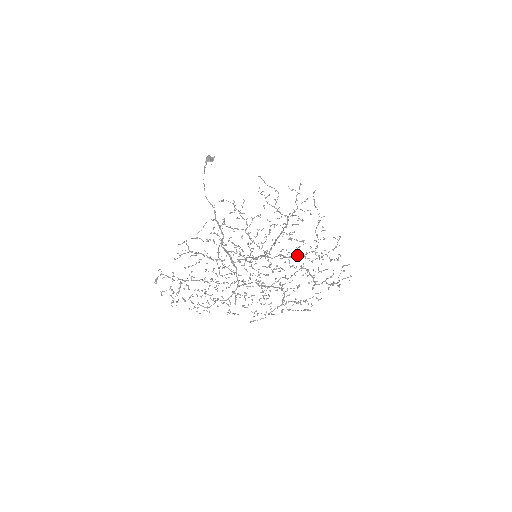
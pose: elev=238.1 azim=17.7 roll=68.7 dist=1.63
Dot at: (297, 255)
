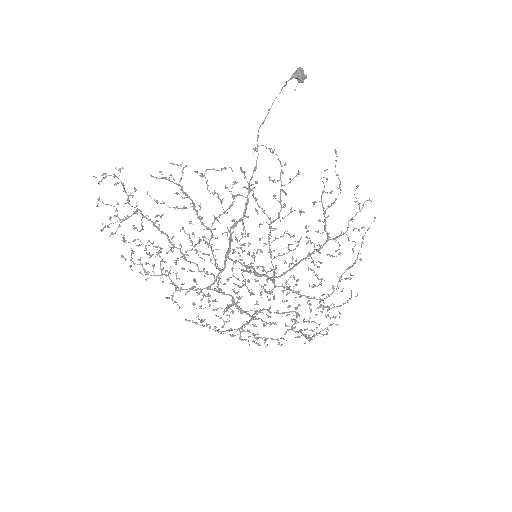
Dot at: (303, 295)
